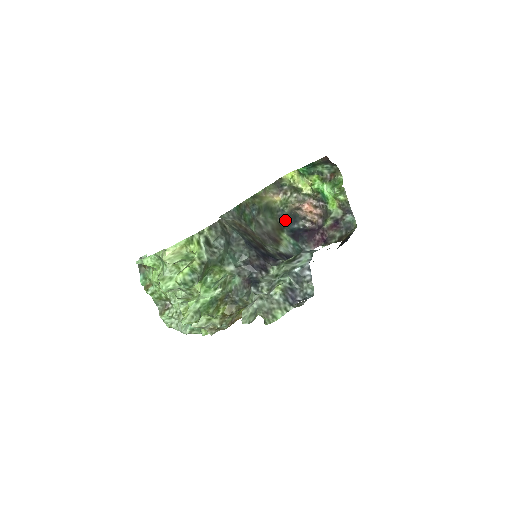
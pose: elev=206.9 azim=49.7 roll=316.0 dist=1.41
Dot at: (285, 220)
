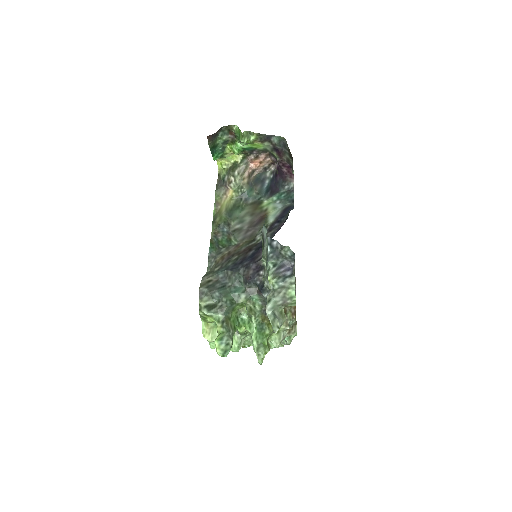
Dot at: (253, 194)
